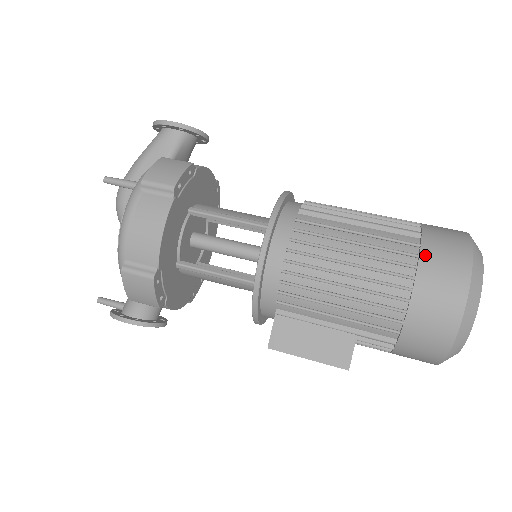
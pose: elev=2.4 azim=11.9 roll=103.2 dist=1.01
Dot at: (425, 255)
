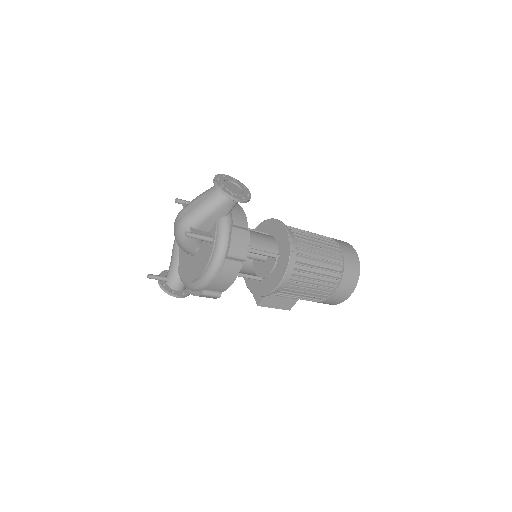
Dot at: (344, 279)
